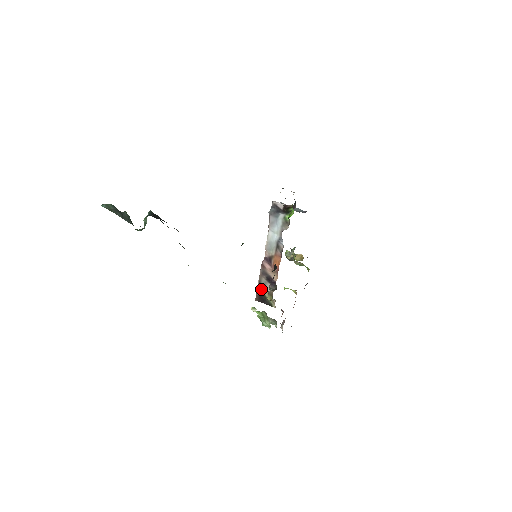
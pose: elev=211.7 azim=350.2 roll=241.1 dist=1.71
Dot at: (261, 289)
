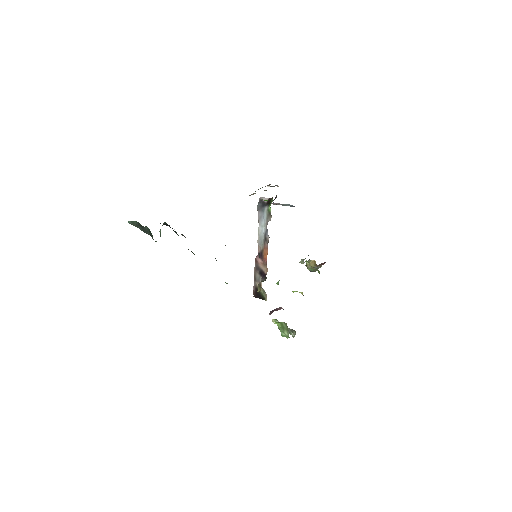
Dot at: (256, 285)
